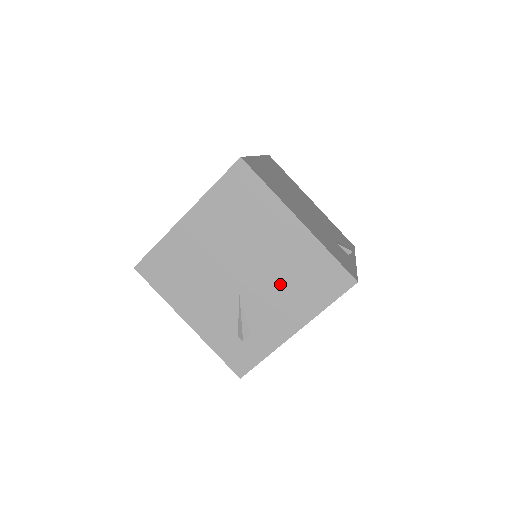
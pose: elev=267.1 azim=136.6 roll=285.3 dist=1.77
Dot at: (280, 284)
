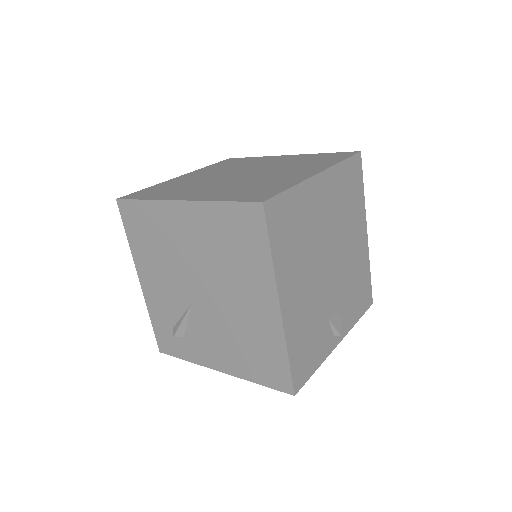
Dot at: (229, 331)
